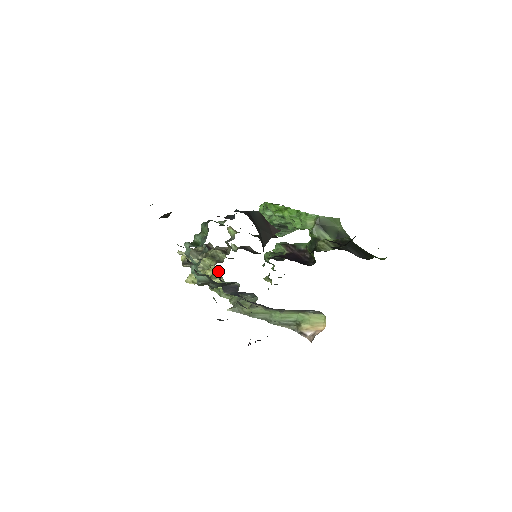
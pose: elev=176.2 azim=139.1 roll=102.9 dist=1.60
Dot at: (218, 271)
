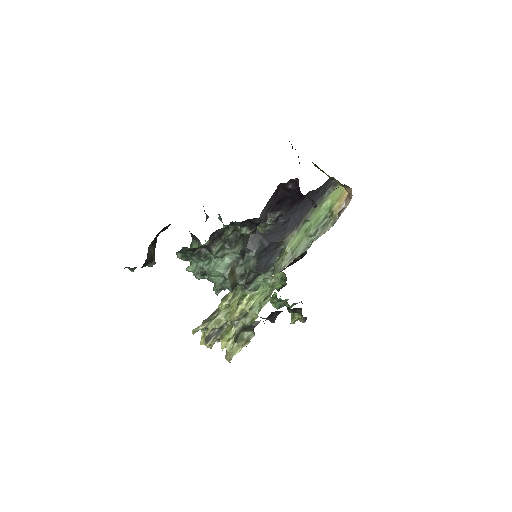
Dot at: (239, 297)
